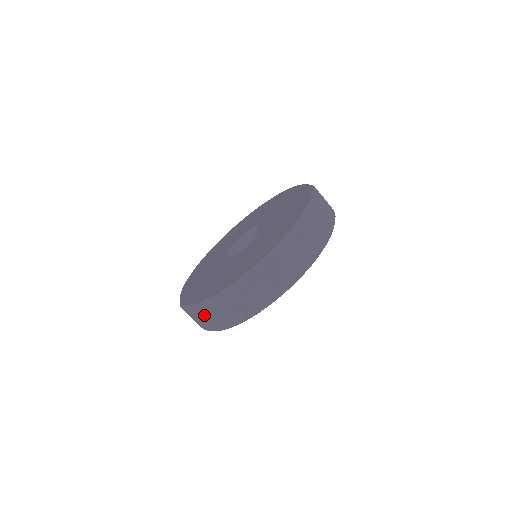
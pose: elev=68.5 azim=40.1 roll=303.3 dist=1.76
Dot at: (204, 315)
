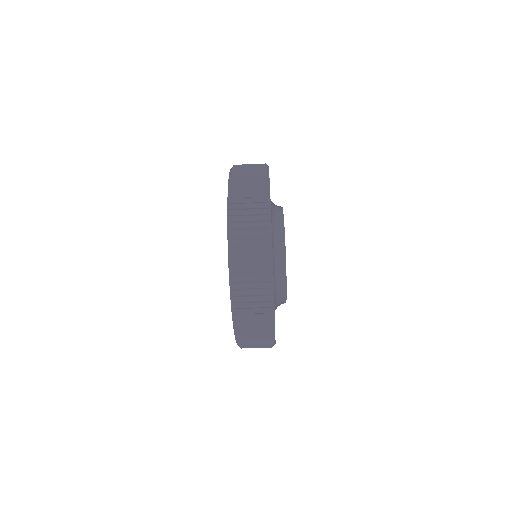
Dot at: (249, 344)
